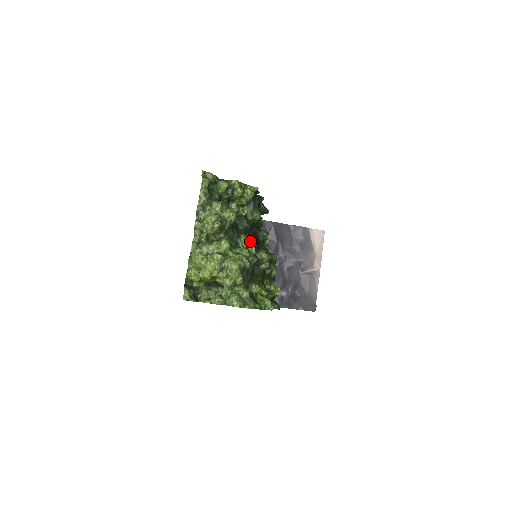
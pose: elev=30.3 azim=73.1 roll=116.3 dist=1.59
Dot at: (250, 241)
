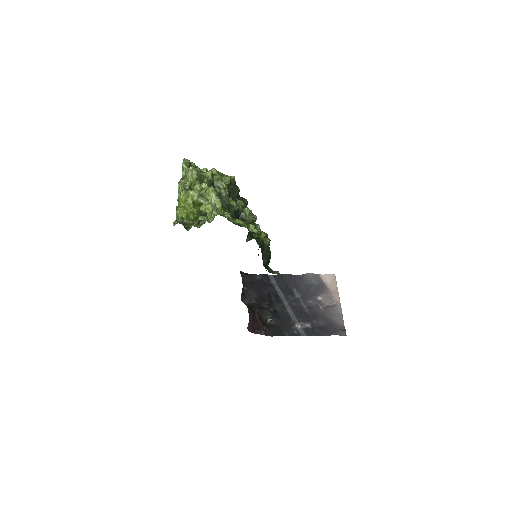
Dot at: (230, 198)
